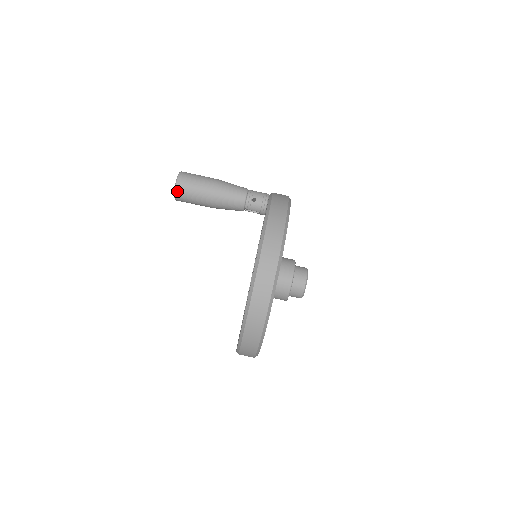
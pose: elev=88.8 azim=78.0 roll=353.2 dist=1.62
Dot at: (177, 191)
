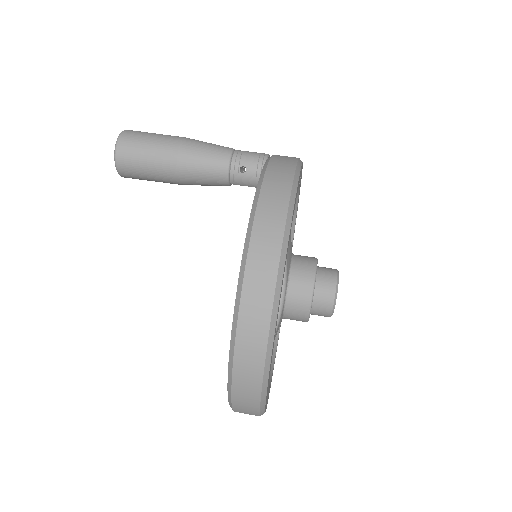
Dot at: (119, 167)
